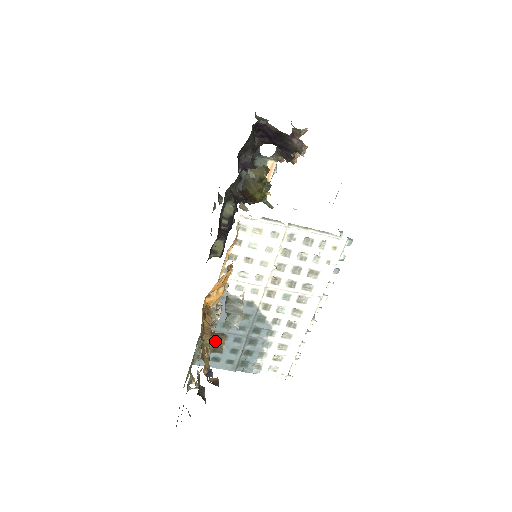
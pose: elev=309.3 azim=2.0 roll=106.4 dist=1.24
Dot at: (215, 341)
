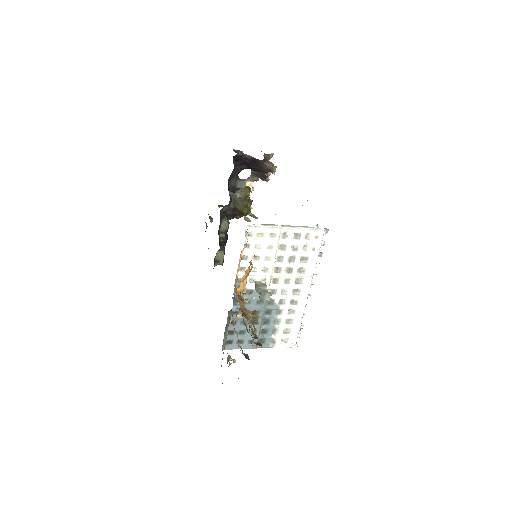
Dot at: (252, 316)
